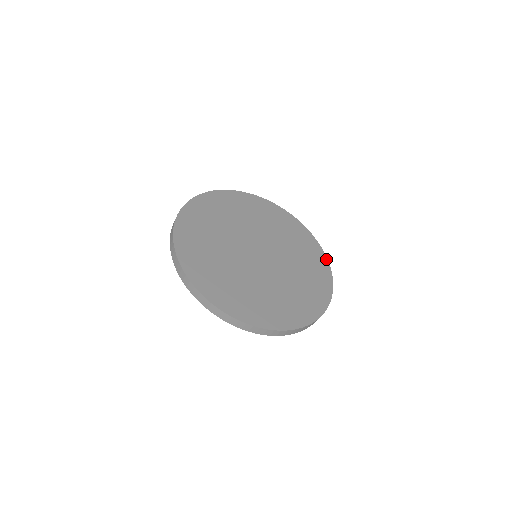
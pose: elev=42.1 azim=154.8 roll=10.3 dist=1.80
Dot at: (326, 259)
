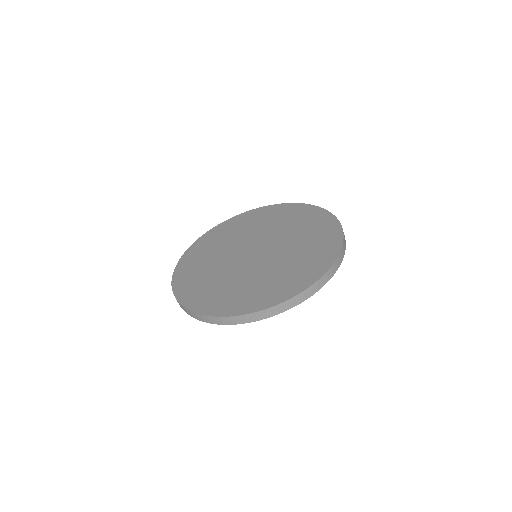
Dot at: (318, 208)
